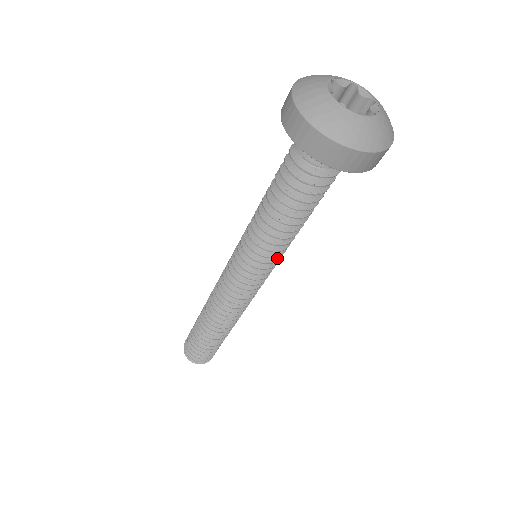
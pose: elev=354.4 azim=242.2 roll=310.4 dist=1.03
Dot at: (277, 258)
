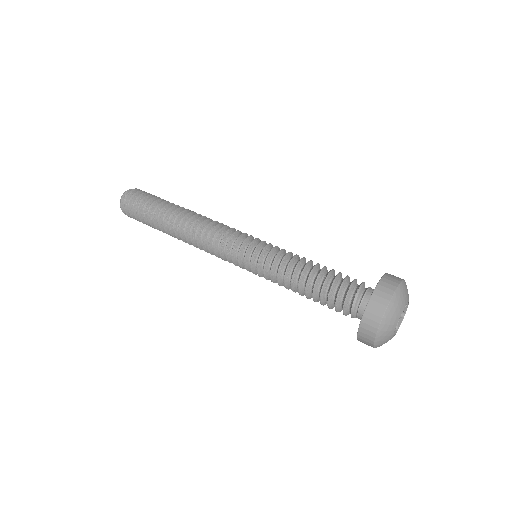
Dot at: occluded
